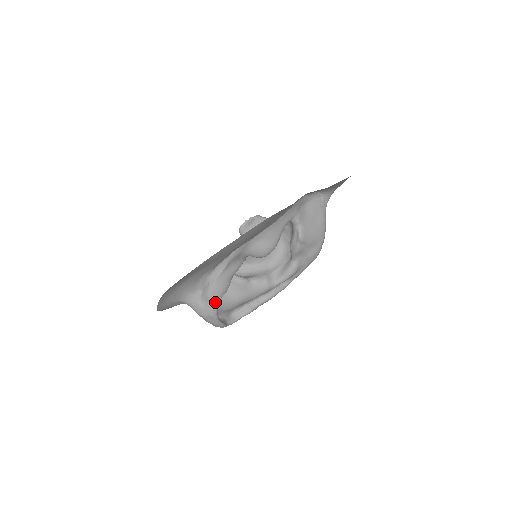
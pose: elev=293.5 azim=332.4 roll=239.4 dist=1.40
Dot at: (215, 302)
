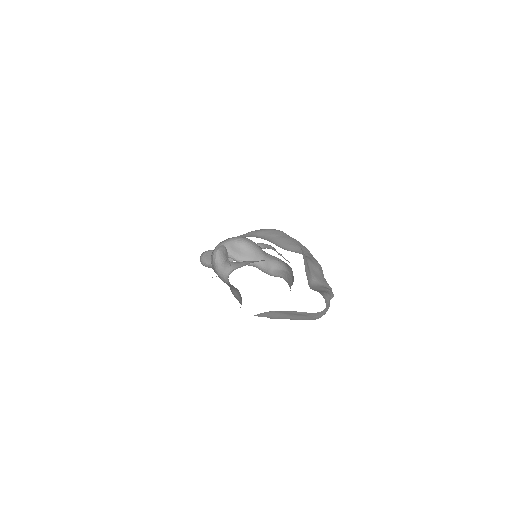
Dot at: occluded
